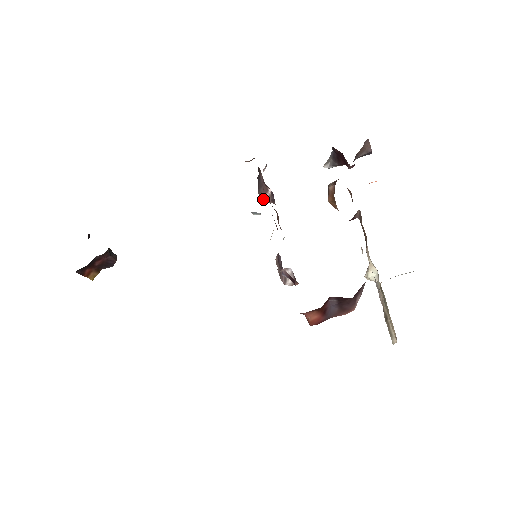
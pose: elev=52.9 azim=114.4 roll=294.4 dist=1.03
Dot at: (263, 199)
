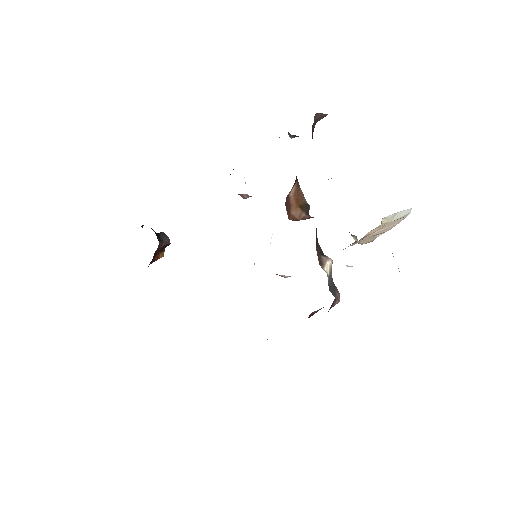
Dot at: (243, 197)
